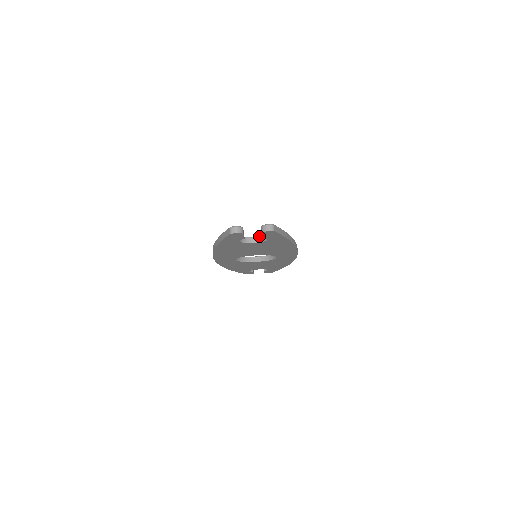
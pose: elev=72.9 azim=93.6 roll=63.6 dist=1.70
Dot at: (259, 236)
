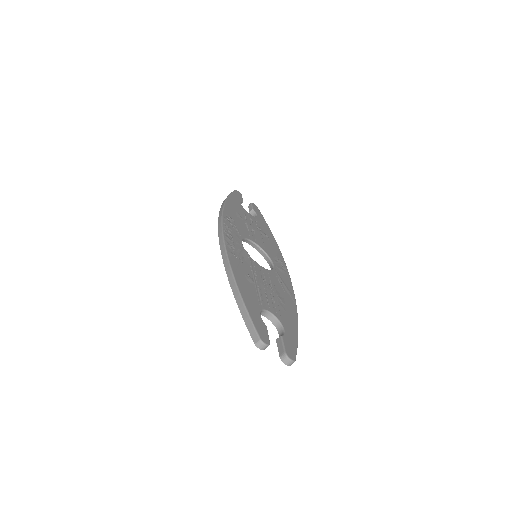
Dot at: (275, 317)
